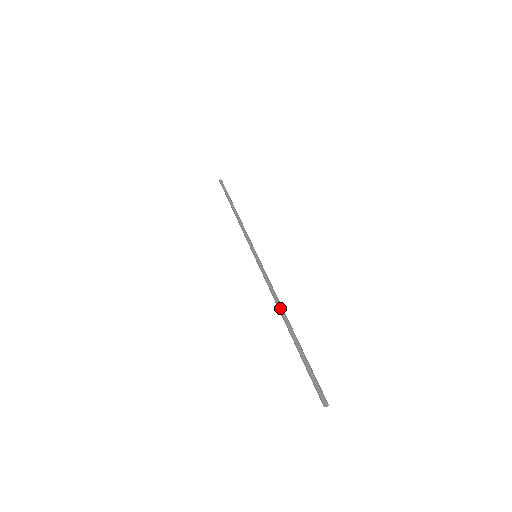
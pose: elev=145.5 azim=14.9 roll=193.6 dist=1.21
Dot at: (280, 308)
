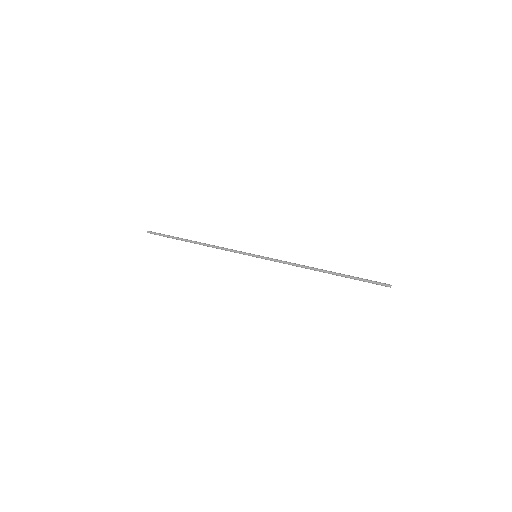
Dot at: (313, 268)
